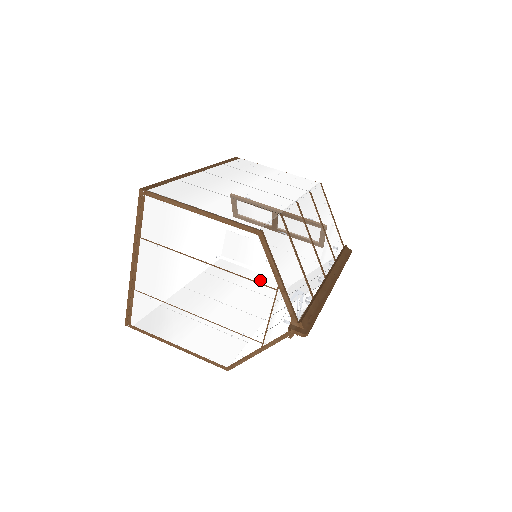
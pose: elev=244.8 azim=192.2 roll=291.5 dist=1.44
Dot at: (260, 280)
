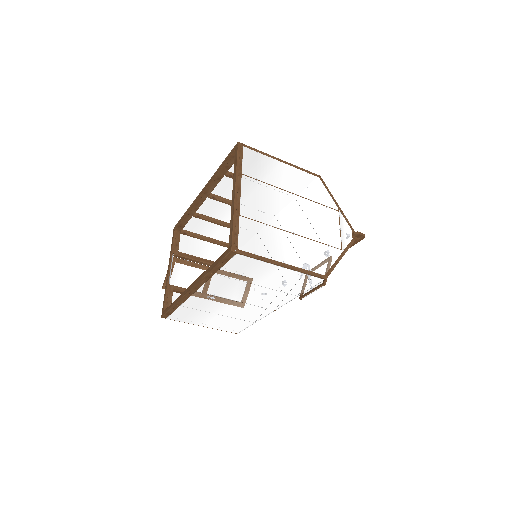
Dot at: (328, 205)
